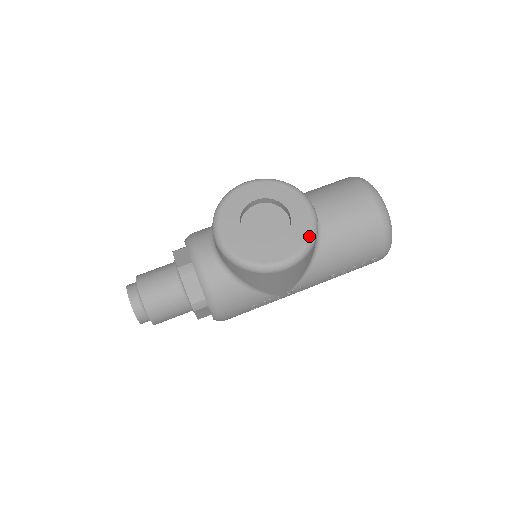
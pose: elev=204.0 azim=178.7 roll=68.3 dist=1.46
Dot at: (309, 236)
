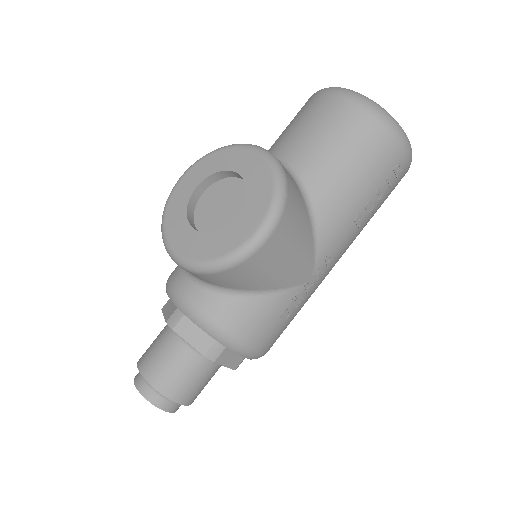
Dot at: (273, 182)
